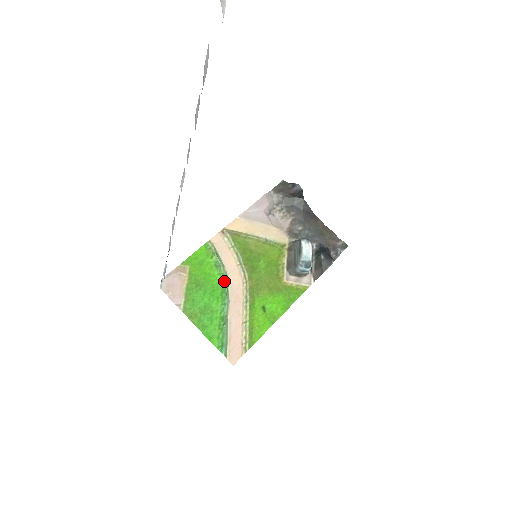
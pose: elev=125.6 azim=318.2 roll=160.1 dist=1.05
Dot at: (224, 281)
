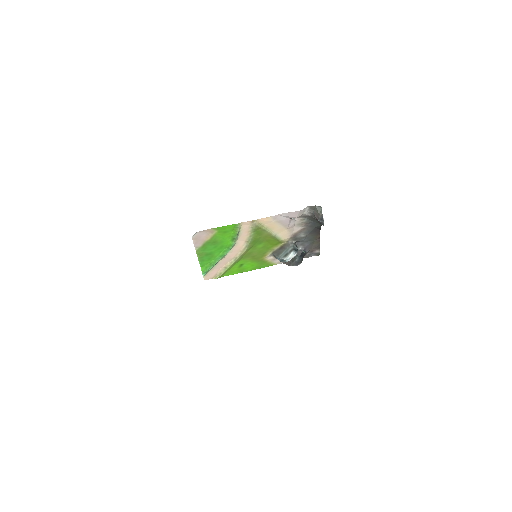
Dot at: (231, 247)
